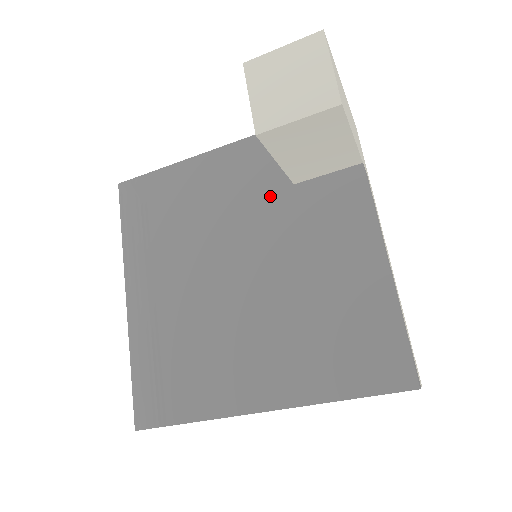
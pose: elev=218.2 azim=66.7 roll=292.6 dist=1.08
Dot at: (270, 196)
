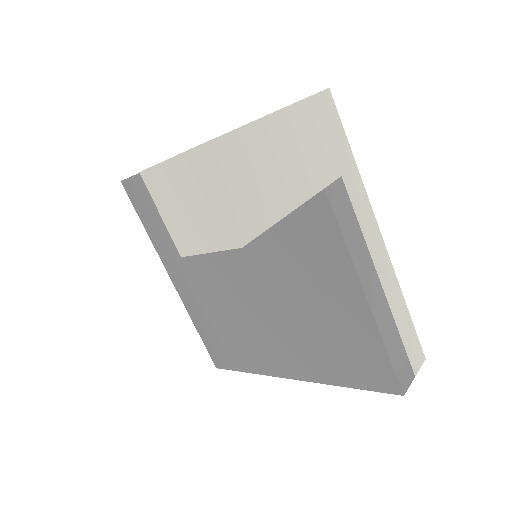
Dot at: occluded
